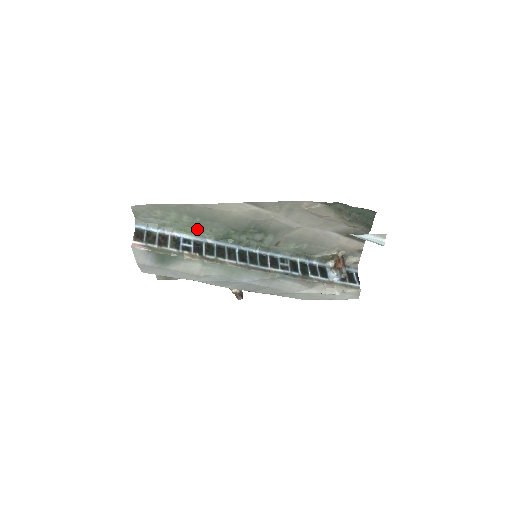
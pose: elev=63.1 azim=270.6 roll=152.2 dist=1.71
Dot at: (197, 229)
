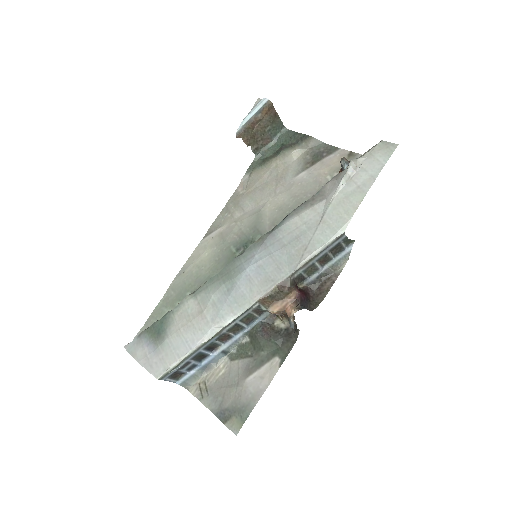
Dot at: occluded
